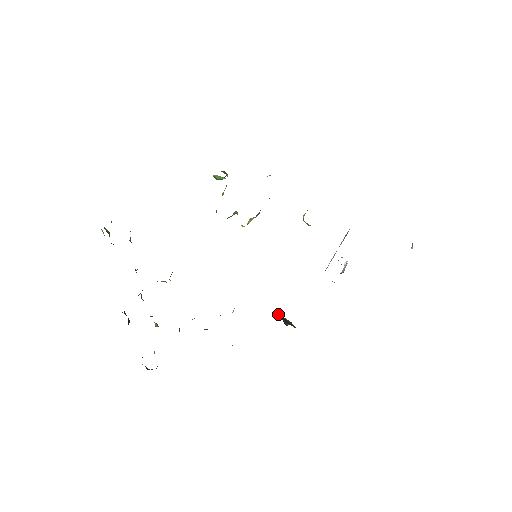
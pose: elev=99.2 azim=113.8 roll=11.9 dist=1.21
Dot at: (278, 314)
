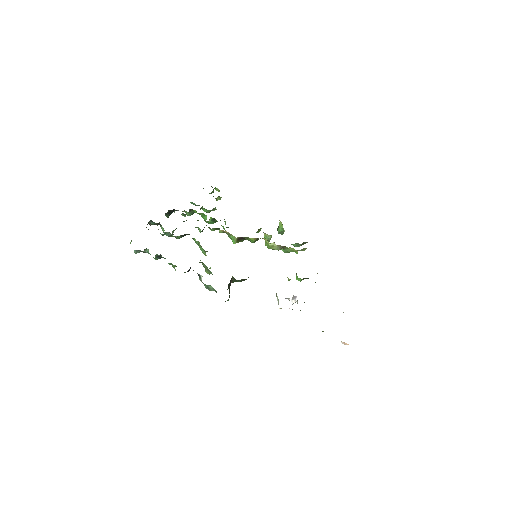
Dot at: (231, 281)
